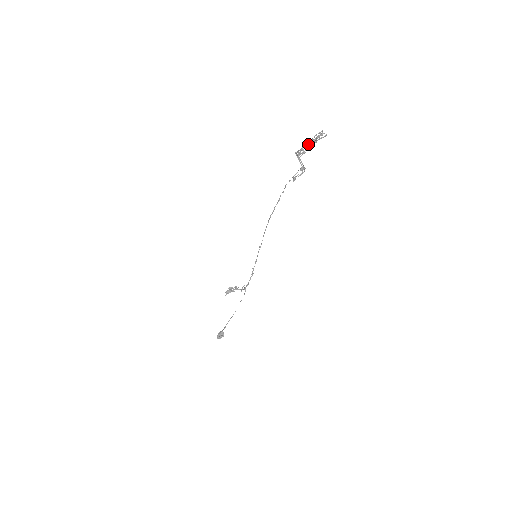
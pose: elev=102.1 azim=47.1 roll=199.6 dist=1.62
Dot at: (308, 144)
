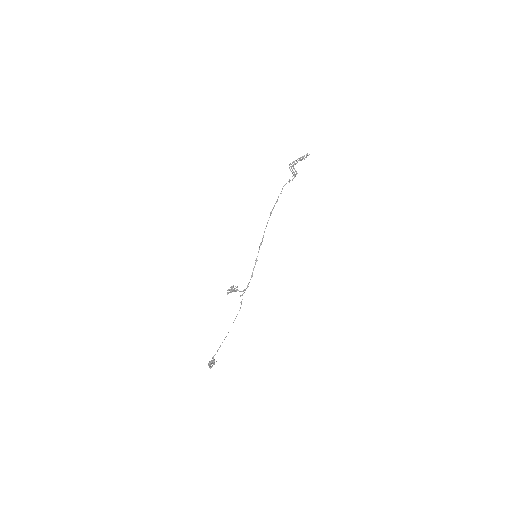
Dot at: (298, 158)
